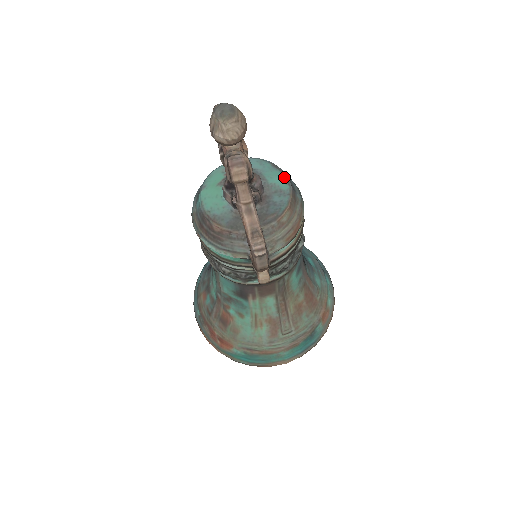
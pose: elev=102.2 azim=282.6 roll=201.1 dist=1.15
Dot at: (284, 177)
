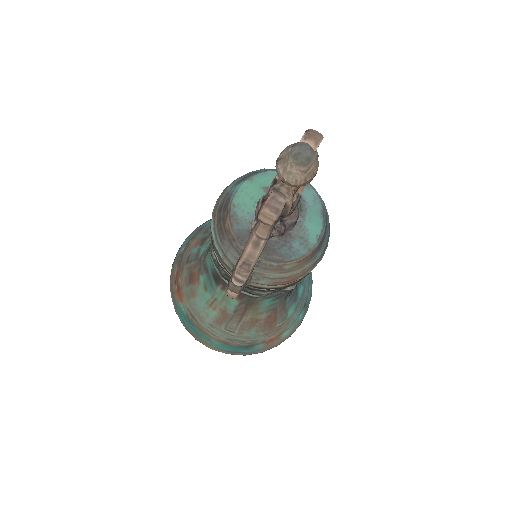
Dot at: (321, 230)
